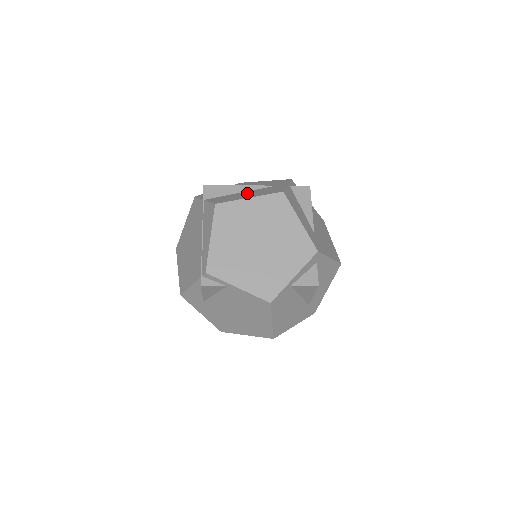
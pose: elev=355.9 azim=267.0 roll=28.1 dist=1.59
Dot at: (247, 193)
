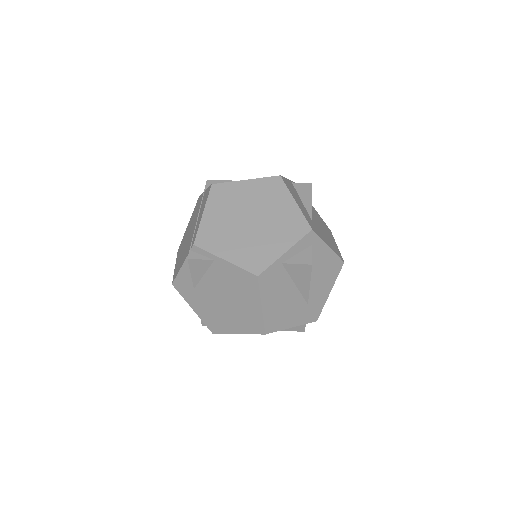
Dot at: occluded
